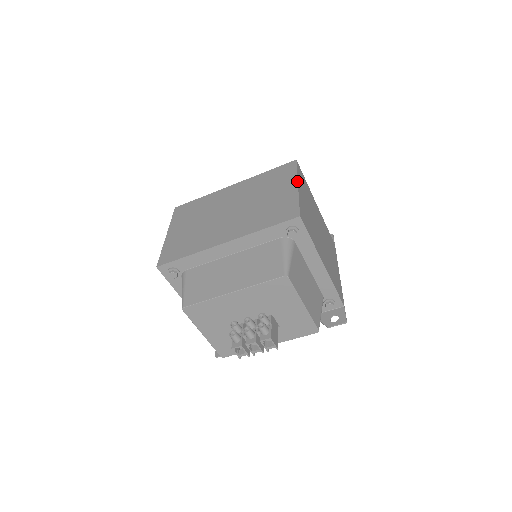
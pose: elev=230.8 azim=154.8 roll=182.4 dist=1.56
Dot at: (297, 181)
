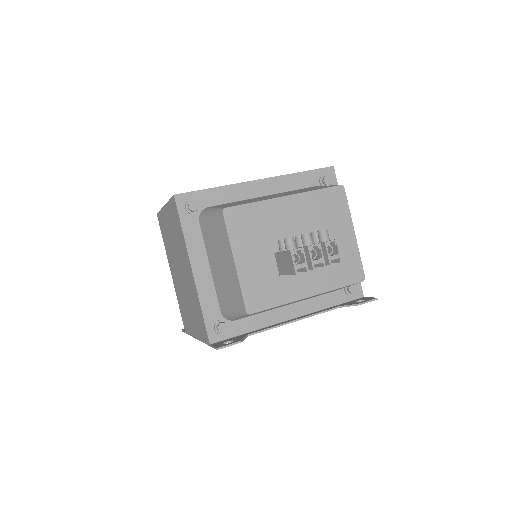
Dot at: occluded
